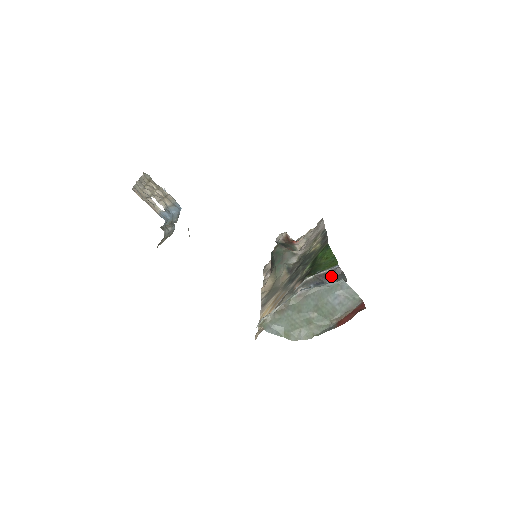
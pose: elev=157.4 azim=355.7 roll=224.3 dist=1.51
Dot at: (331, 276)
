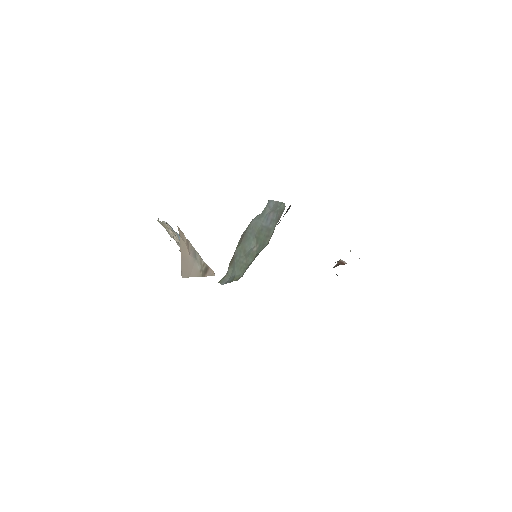
Dot at: (283, 216)
